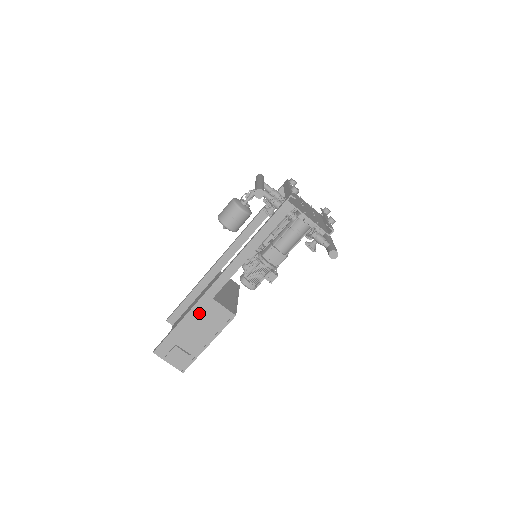
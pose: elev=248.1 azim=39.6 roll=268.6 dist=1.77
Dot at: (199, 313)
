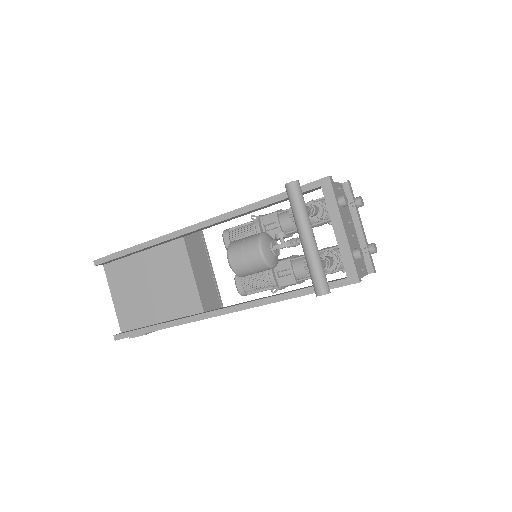
Dot at: occluded
